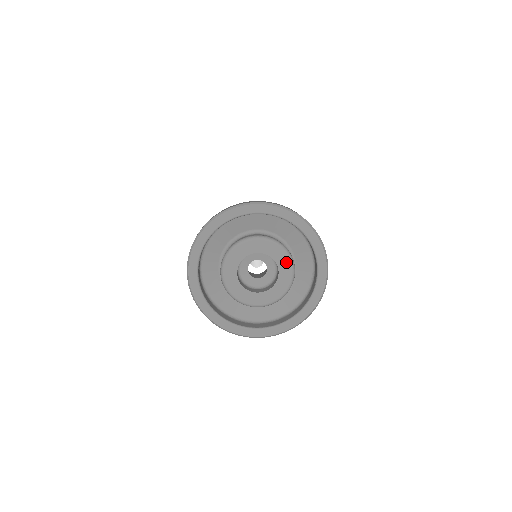
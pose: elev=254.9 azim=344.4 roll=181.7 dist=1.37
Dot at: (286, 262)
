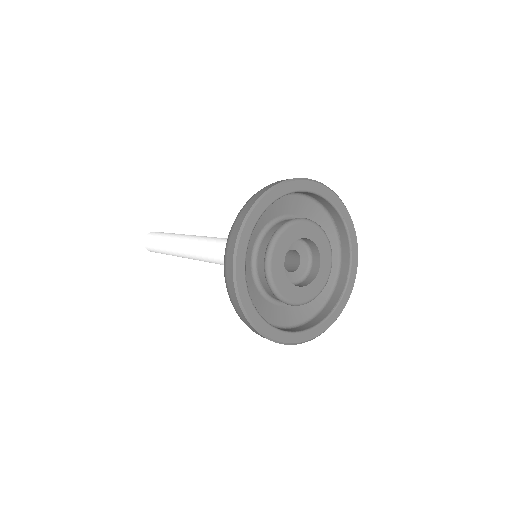
Dot at: (328, 261)
